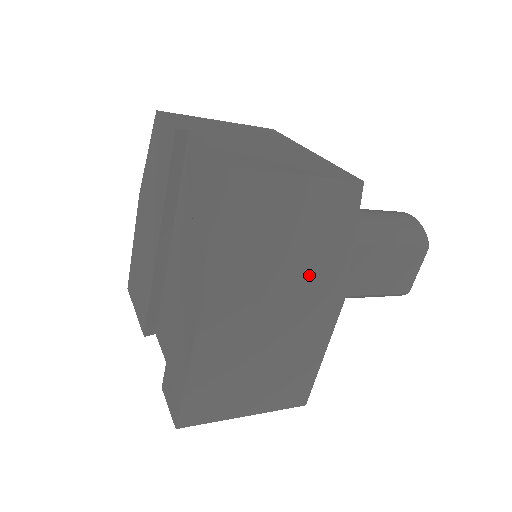
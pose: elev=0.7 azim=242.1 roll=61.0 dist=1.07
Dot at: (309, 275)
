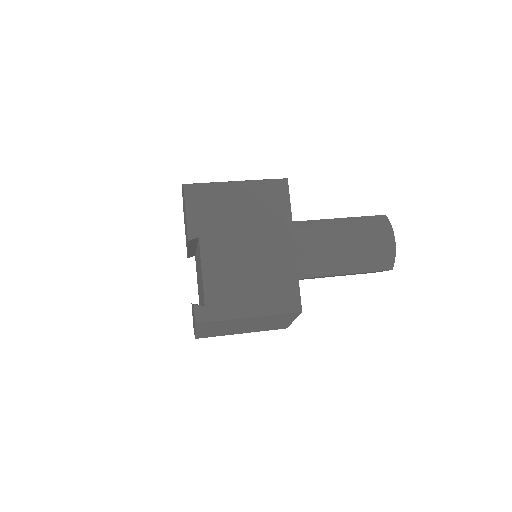
Dot at: (261, 328)
